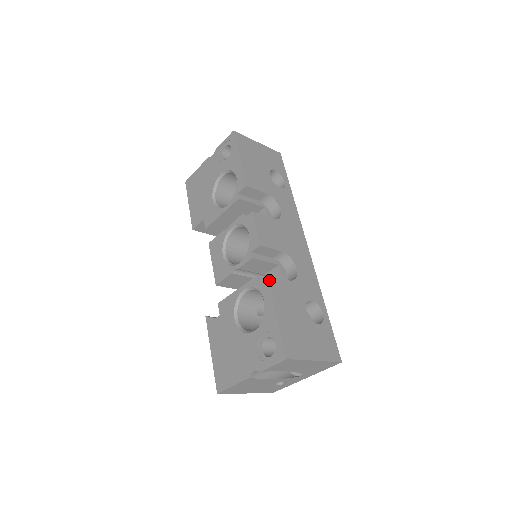
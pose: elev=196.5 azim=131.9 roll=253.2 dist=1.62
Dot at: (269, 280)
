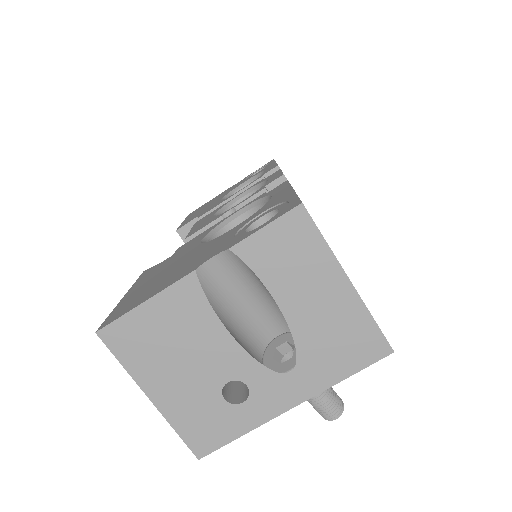
Dot at: occluded
